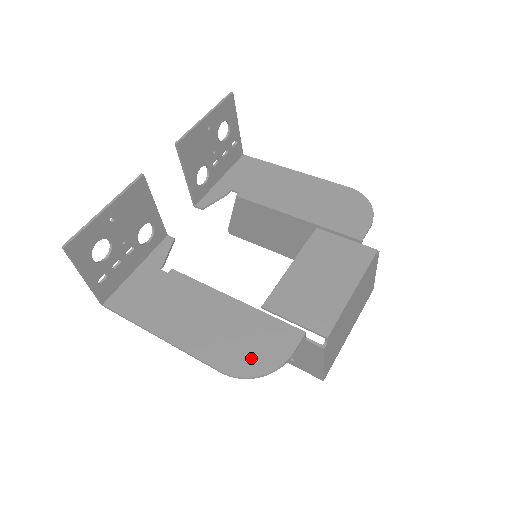
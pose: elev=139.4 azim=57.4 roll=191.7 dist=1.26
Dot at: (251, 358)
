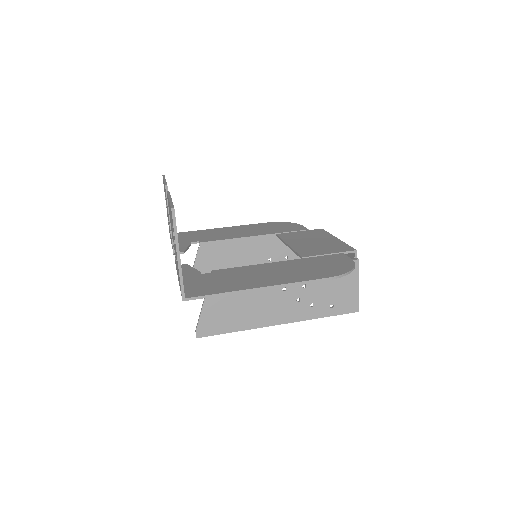
Dot at: (334, 268)
